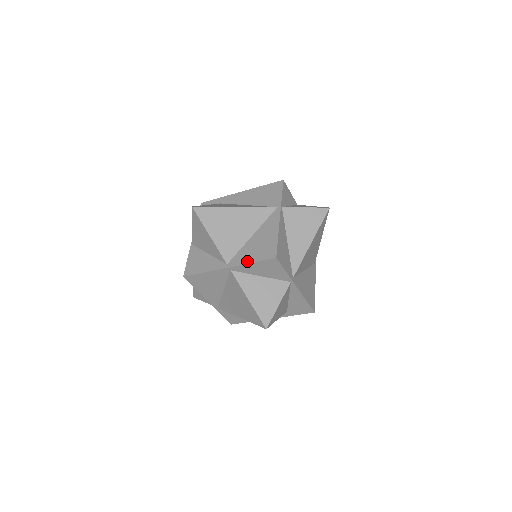
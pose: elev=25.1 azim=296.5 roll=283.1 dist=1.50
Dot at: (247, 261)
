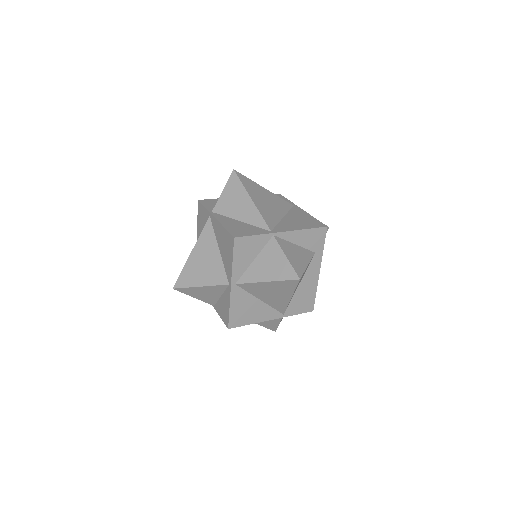
Dot at: (231, 265)
